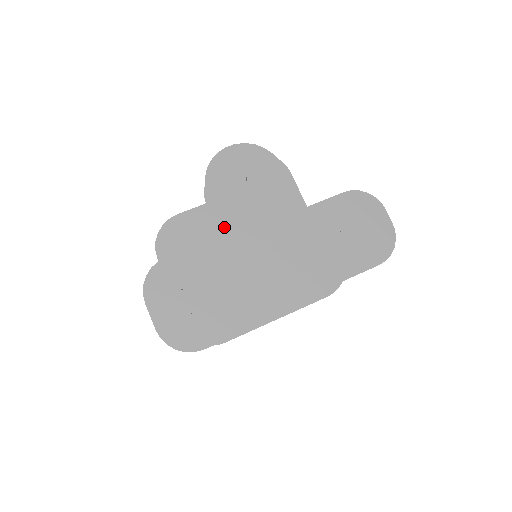
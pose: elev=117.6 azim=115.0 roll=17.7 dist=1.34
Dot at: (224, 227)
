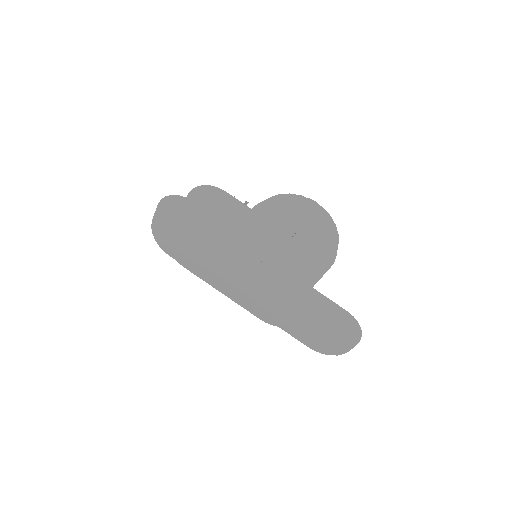
Dot at: (247, 232)
